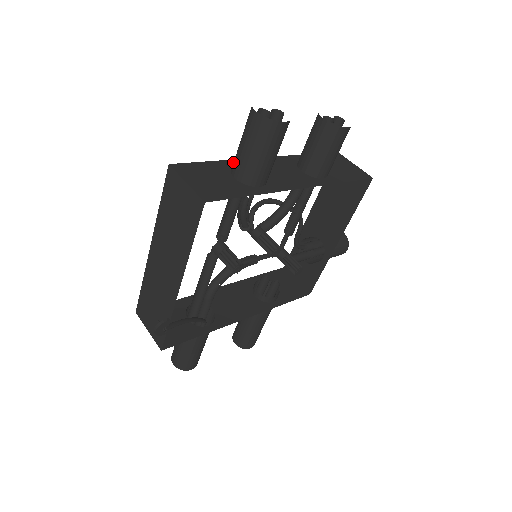
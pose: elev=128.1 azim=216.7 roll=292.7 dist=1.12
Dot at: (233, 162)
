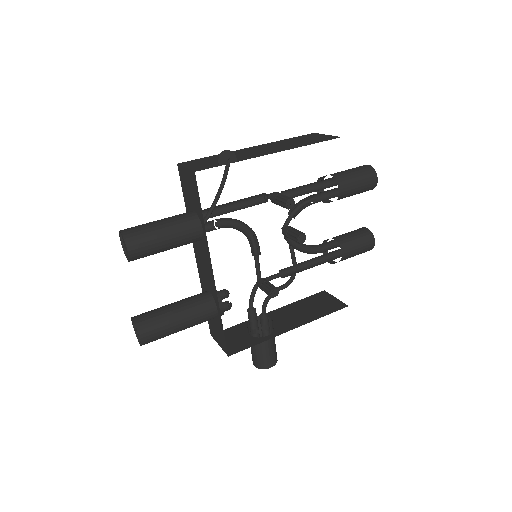
Dot at: occluded
